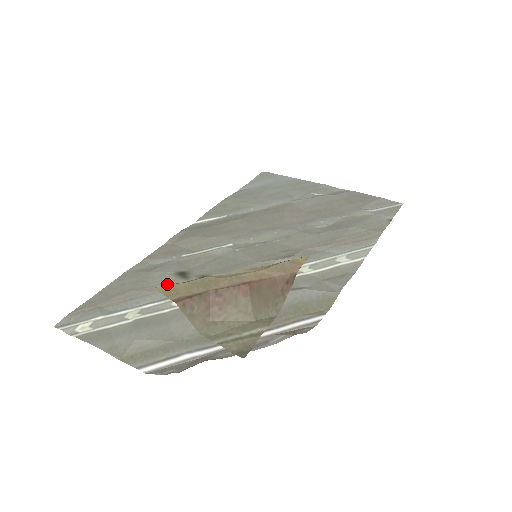
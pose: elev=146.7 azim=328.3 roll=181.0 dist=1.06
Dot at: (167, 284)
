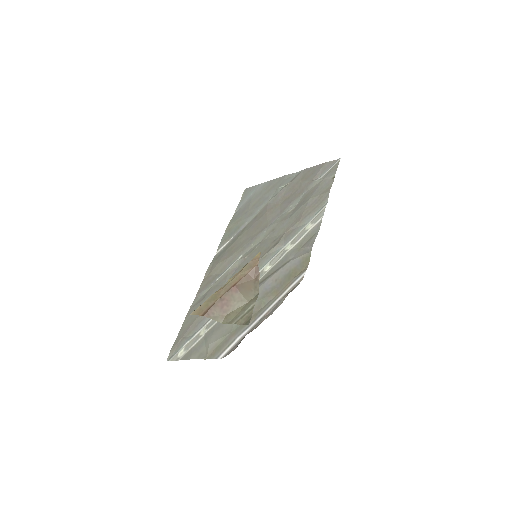
Dot at: occluded
